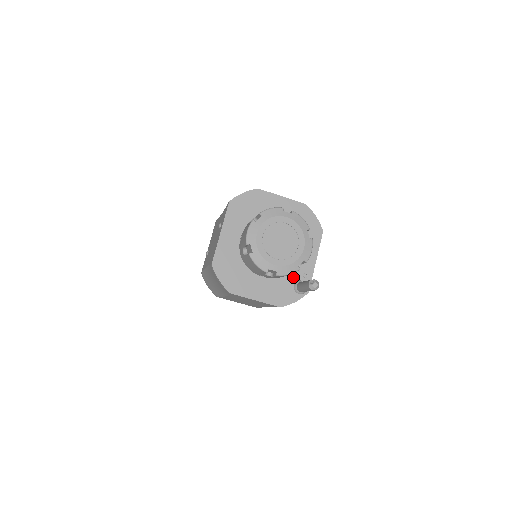
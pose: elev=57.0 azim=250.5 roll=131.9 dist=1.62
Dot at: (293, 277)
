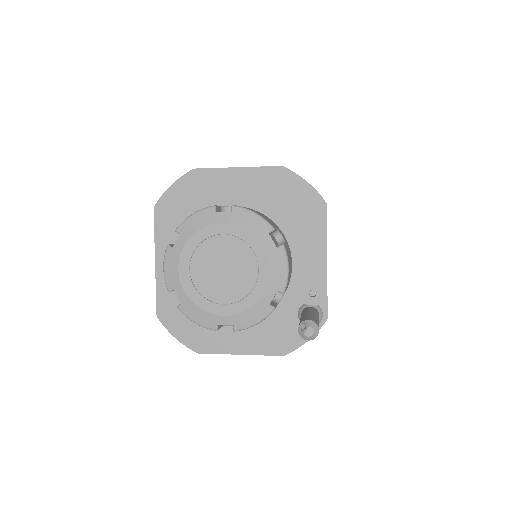
Dot at: (293, 301)
